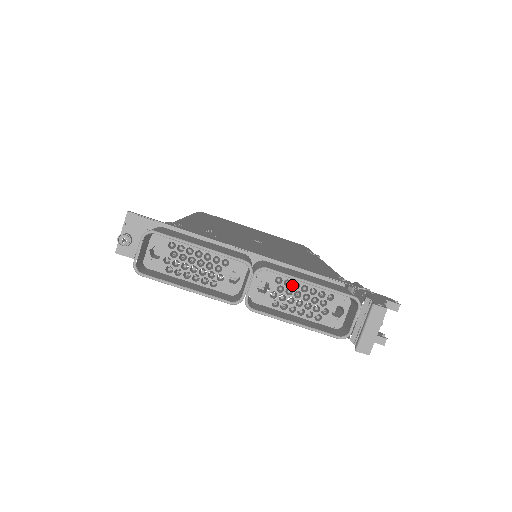
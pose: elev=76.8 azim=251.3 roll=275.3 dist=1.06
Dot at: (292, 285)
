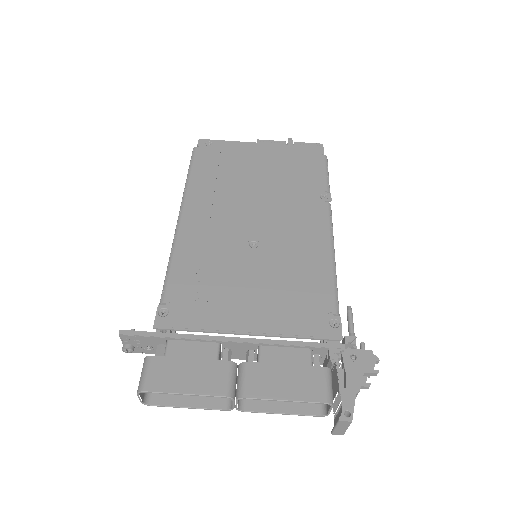
Dot at: occluded
